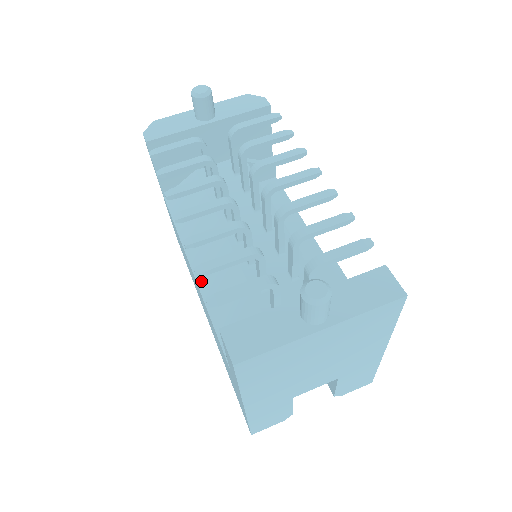
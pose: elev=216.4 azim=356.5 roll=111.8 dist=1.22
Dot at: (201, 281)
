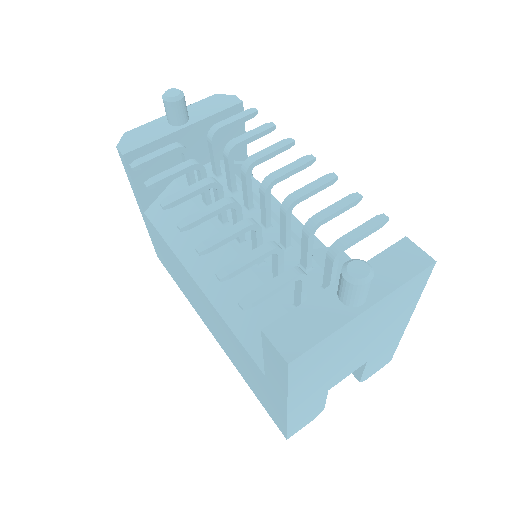
Dot at: (208, 291)
